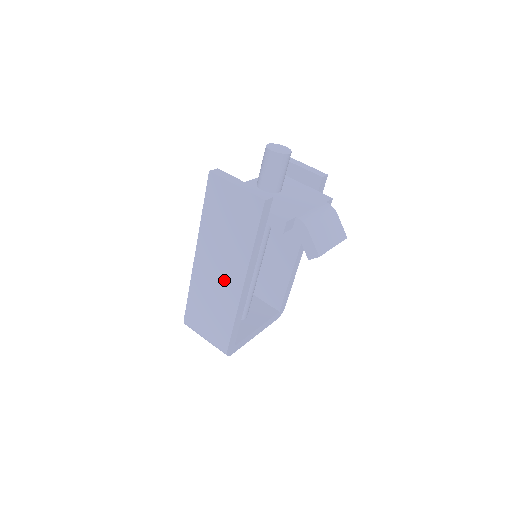
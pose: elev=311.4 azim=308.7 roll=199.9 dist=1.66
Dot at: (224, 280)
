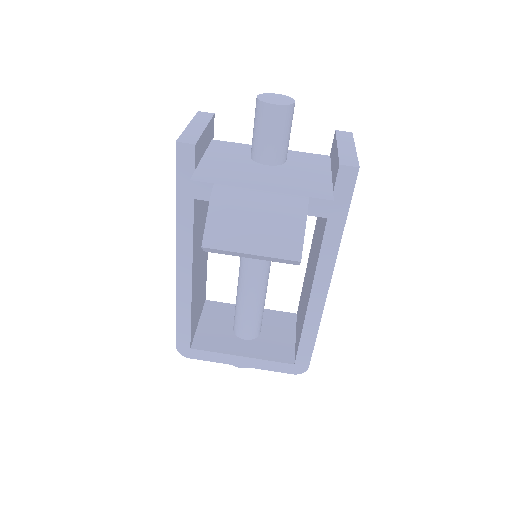
Dot at: occluded
